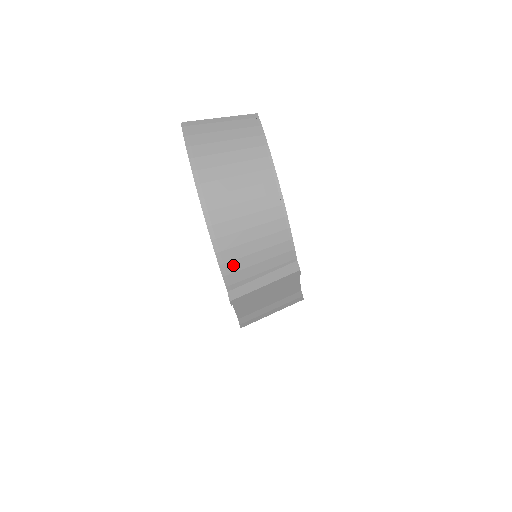
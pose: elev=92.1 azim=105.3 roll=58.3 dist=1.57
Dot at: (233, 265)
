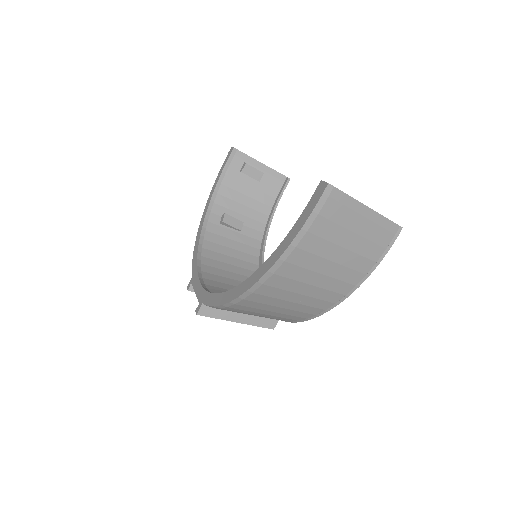
Dot at: (227, 310)
